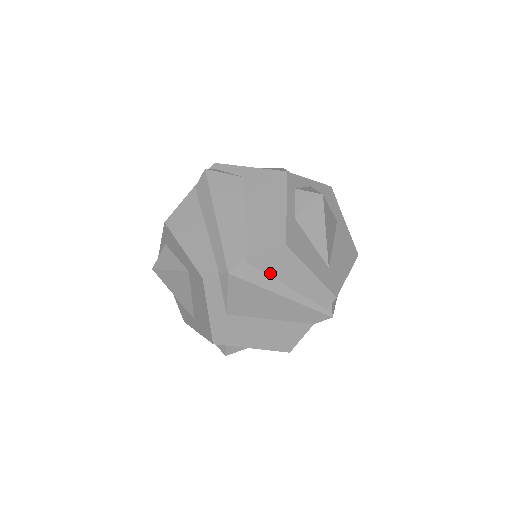
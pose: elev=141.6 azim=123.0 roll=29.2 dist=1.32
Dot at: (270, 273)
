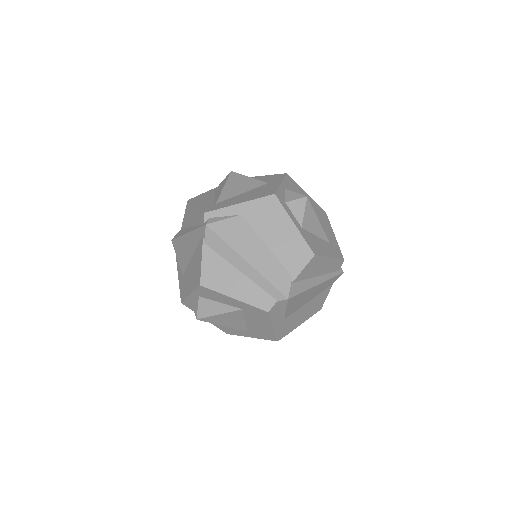
Dot at: (307, 277)
